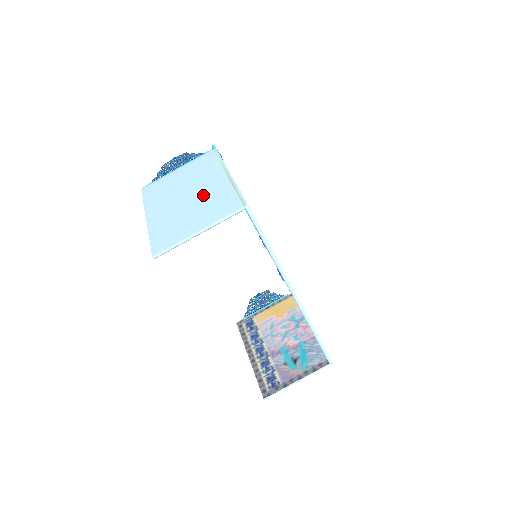
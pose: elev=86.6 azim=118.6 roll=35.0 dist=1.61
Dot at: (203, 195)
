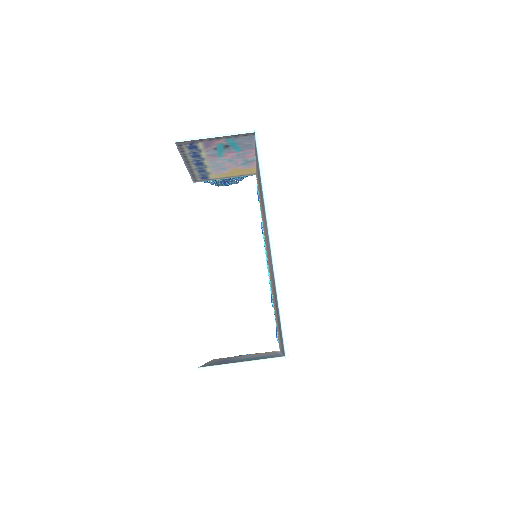
Dot at: occluded
